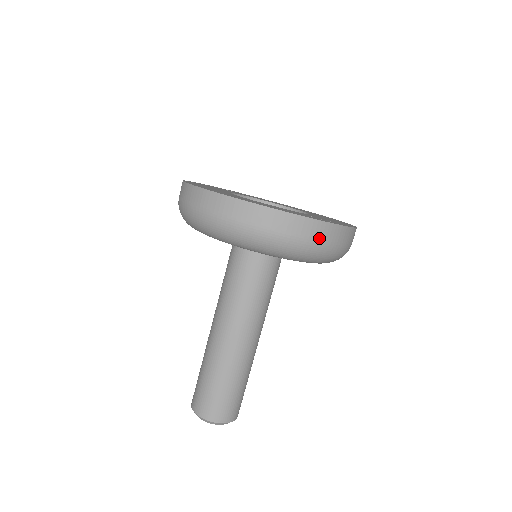
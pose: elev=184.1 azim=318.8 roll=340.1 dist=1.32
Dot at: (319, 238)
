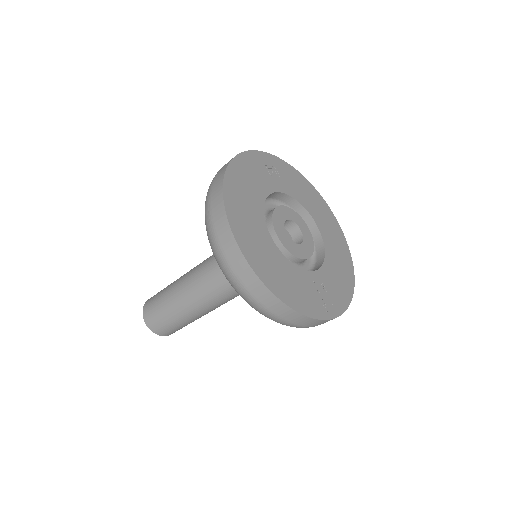
Dot at: (308, 325)
